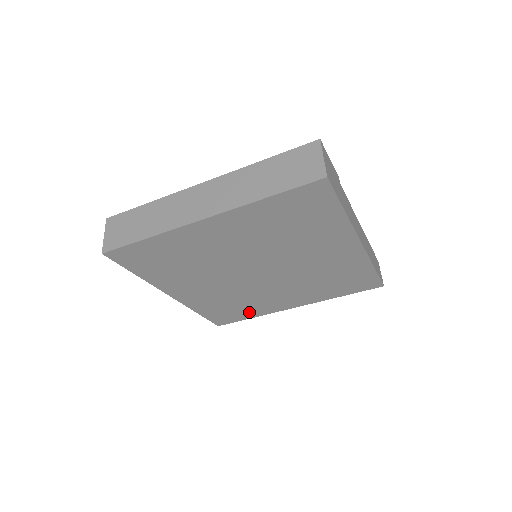
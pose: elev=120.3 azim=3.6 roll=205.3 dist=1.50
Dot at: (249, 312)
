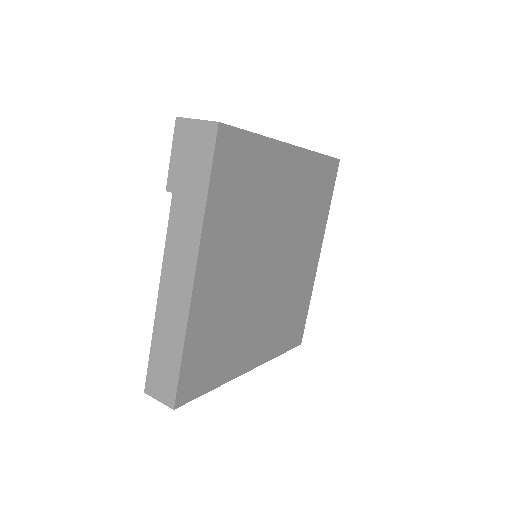
Dot at: (220, 368)
